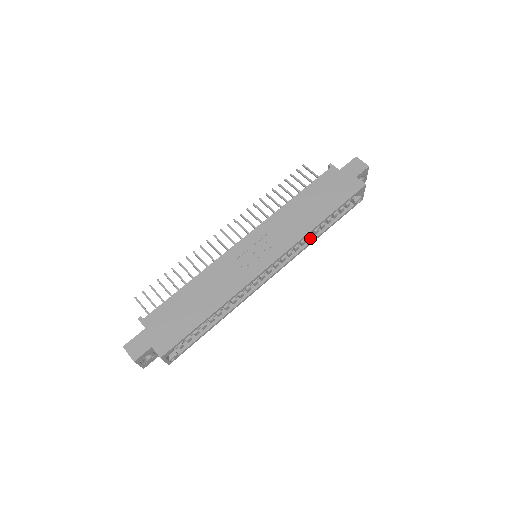
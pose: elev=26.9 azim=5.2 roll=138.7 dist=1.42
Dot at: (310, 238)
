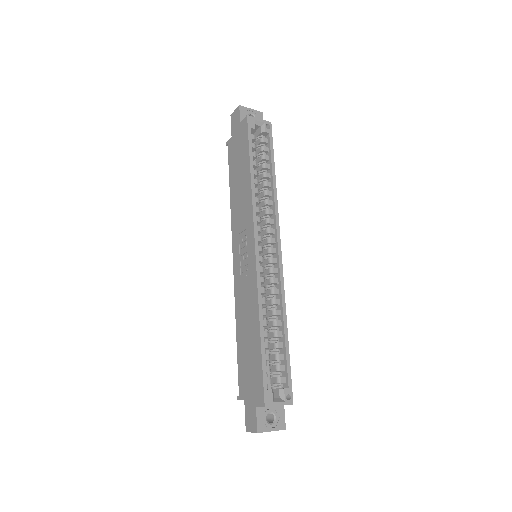
Dot at: (270, 194)
